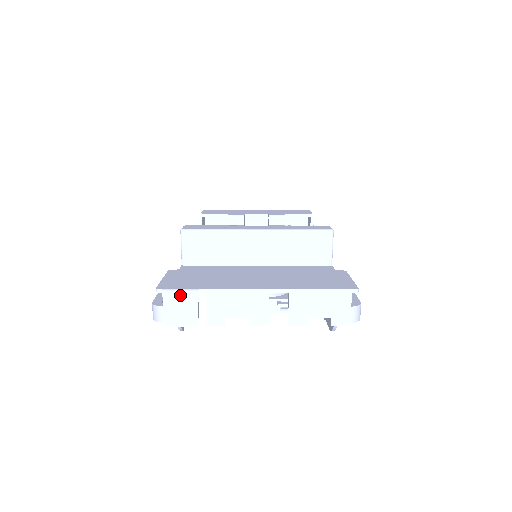
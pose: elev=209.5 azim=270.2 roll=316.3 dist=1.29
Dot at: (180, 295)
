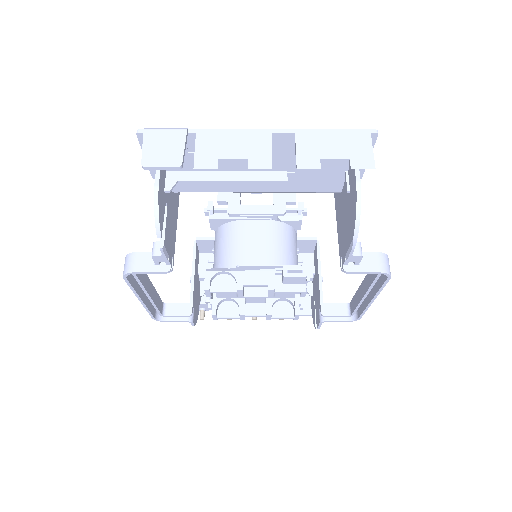
Dot at: (165, 133)
